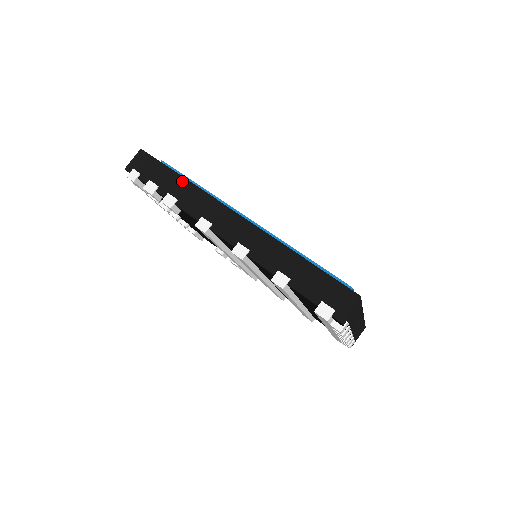
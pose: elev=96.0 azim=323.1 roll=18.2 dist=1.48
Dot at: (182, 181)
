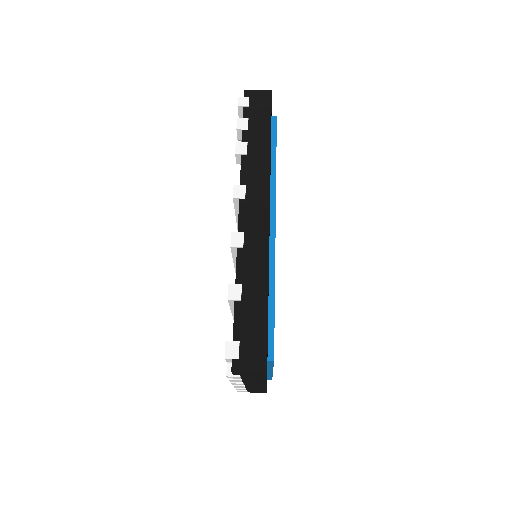
Dot at: (266, 146)
